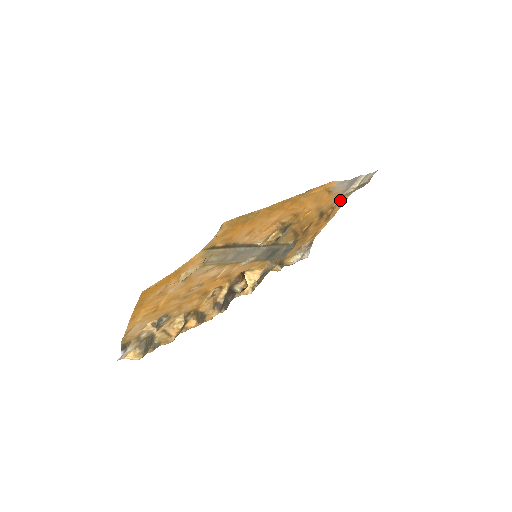
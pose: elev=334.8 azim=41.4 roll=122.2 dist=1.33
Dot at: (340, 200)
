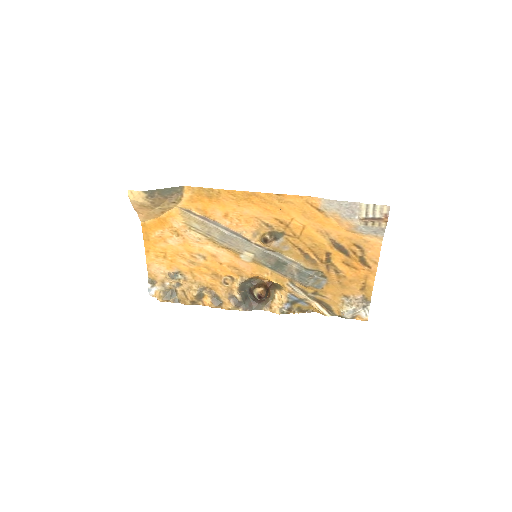
Dot at: (367, 240)
